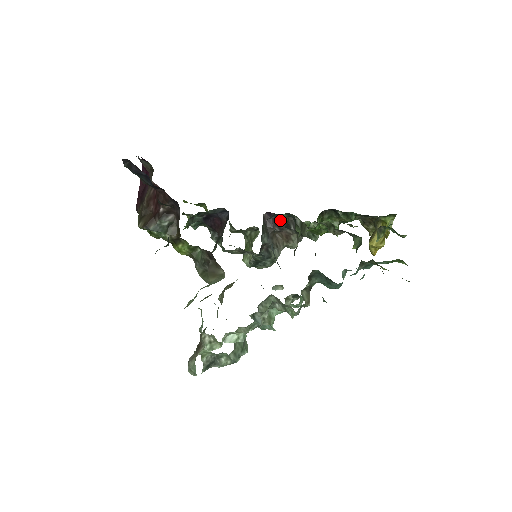
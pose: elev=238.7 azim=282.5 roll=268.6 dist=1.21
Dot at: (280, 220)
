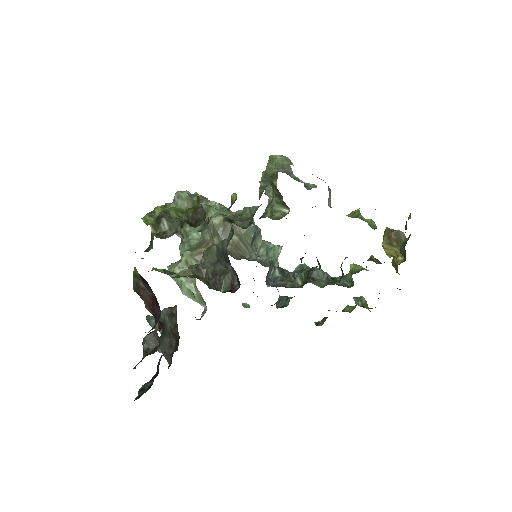
Dot at: occluded
